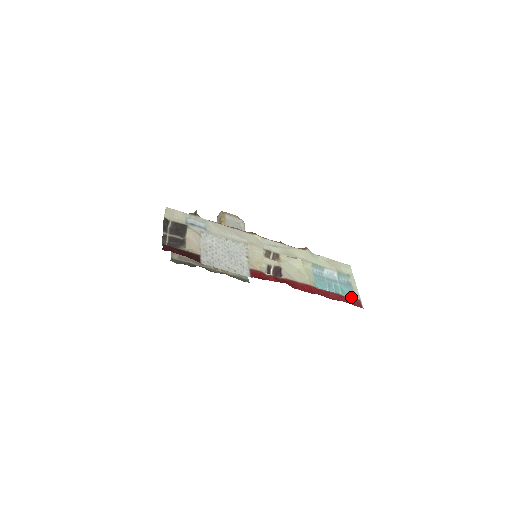
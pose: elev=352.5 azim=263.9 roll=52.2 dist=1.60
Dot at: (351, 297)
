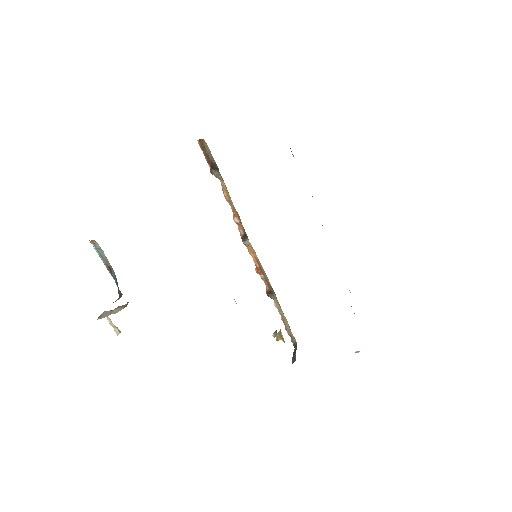
Dot at: occluded
